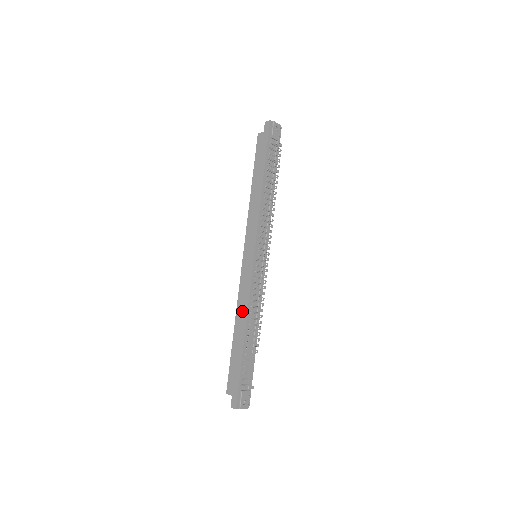
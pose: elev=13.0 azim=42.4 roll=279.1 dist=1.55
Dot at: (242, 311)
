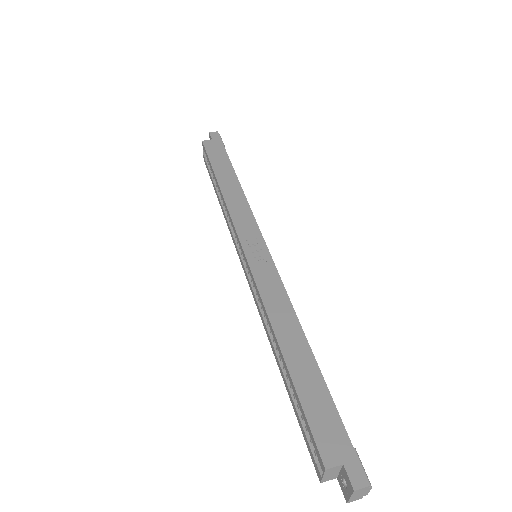
Dot at: (284, 315)
